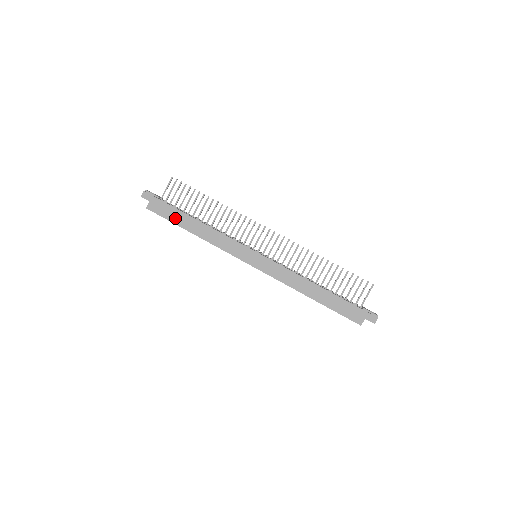
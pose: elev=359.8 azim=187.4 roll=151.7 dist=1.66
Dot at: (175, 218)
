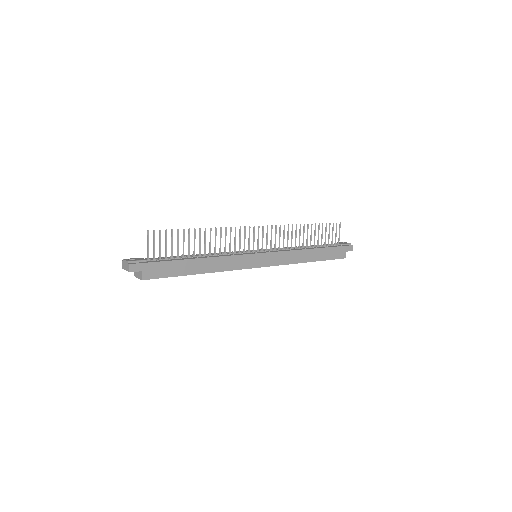
Dot at: (177, 270)
